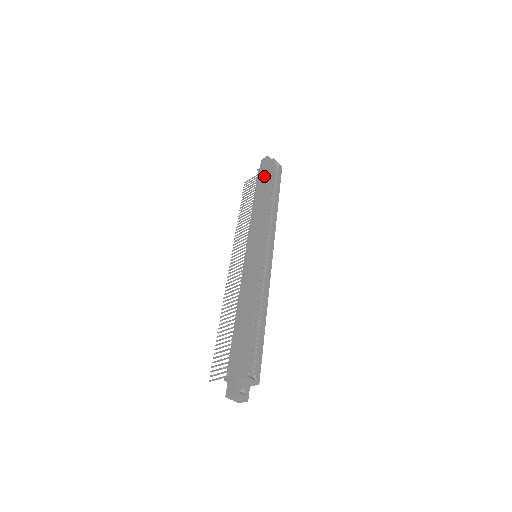
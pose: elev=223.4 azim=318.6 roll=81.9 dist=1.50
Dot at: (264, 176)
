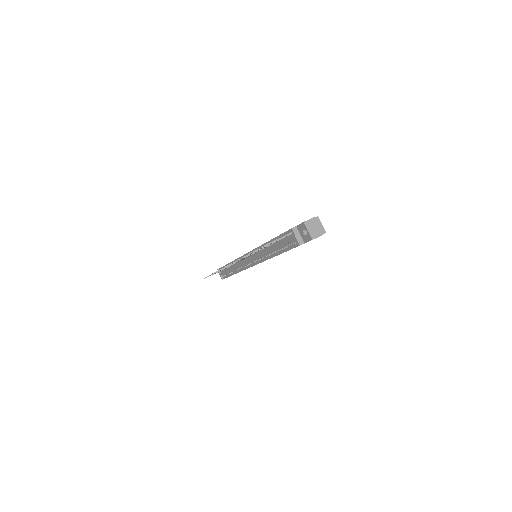
Dot at: occluded
